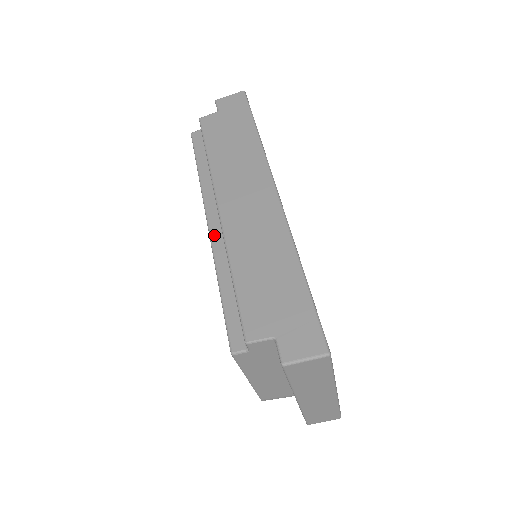
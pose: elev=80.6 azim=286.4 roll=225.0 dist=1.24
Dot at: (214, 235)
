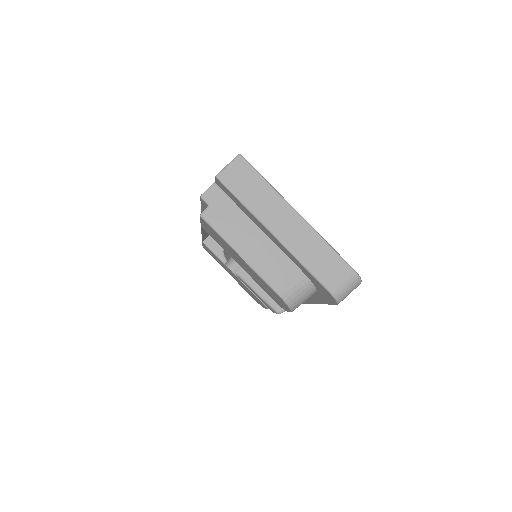
Dot at: occluded
